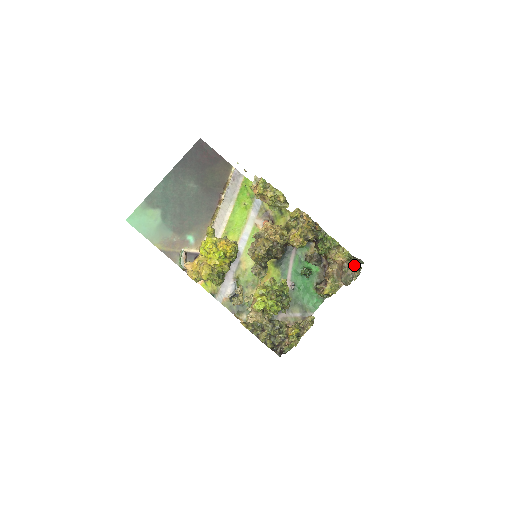
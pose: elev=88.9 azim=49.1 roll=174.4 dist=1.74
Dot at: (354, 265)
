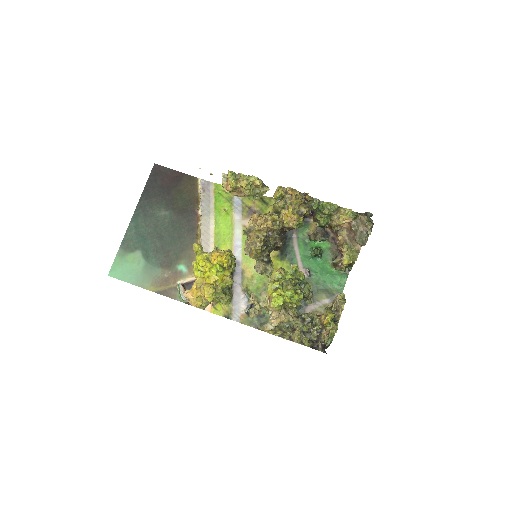
Dot at: (363, 218)
